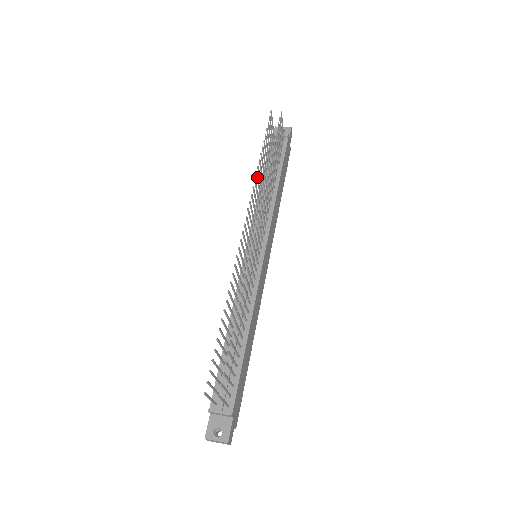
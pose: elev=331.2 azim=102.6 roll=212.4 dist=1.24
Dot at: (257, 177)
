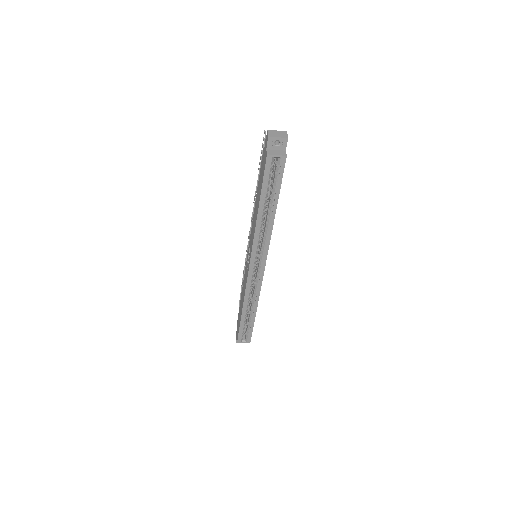
Dot at: (245, 265)
